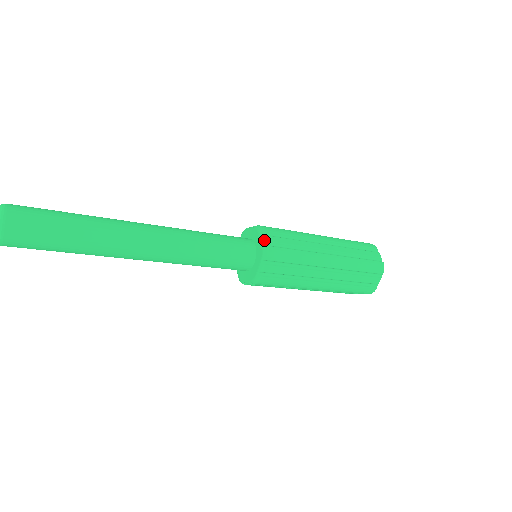
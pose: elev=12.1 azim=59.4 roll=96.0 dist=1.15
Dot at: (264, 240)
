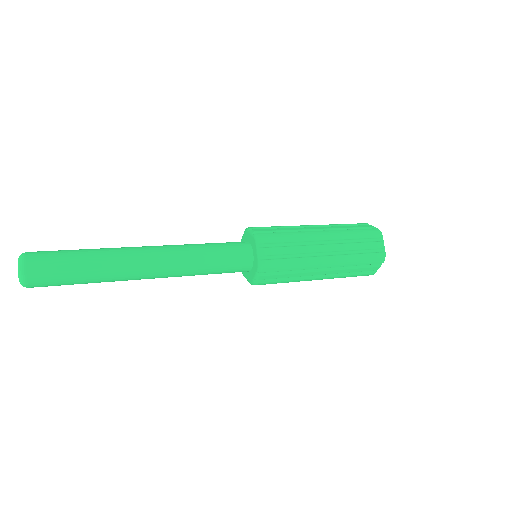
Dot at: (260, 254)
